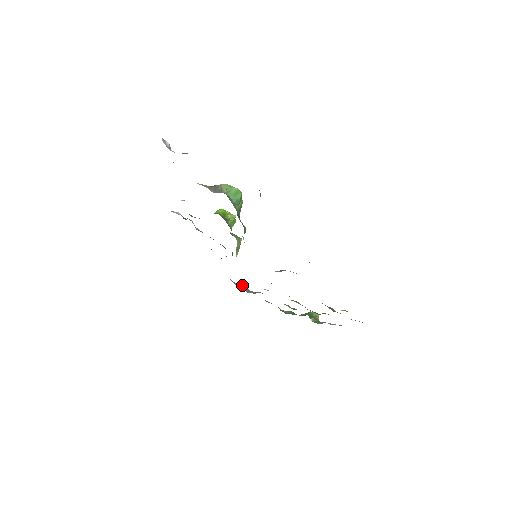
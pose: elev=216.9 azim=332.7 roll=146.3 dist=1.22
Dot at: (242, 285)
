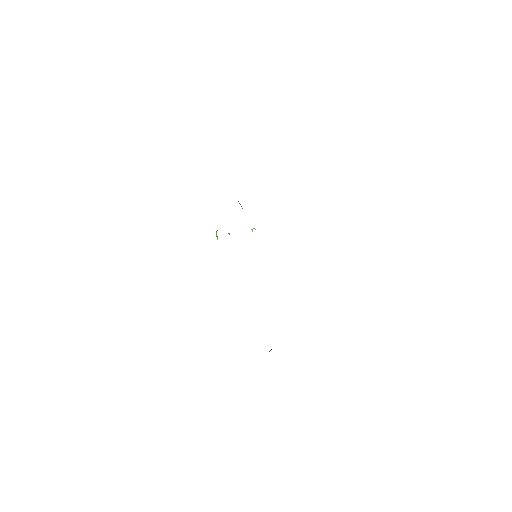
Dot at: occluded
